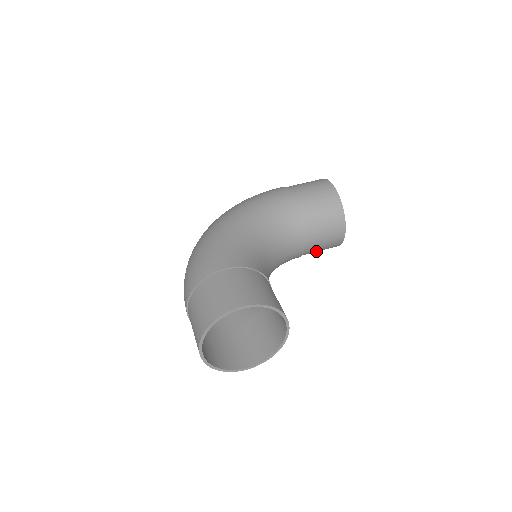
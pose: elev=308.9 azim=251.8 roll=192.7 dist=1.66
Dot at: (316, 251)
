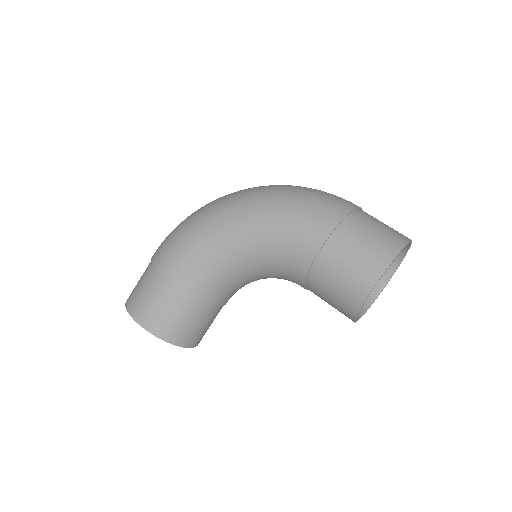
Dot at: occluded
